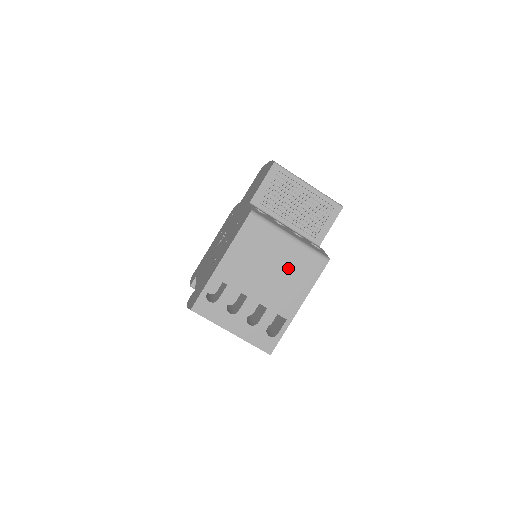
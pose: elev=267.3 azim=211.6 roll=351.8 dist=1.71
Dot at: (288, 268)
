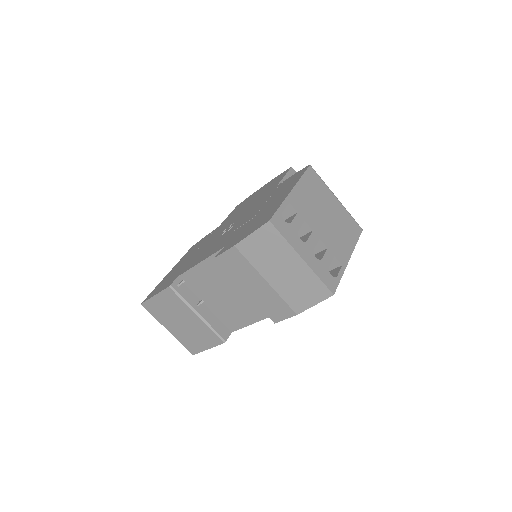
Dot at: (338, 221)
